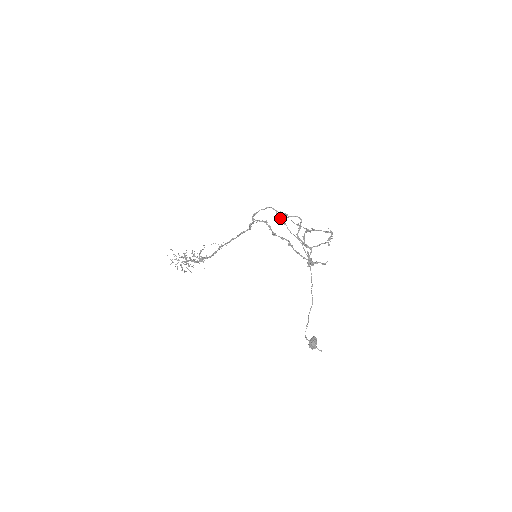
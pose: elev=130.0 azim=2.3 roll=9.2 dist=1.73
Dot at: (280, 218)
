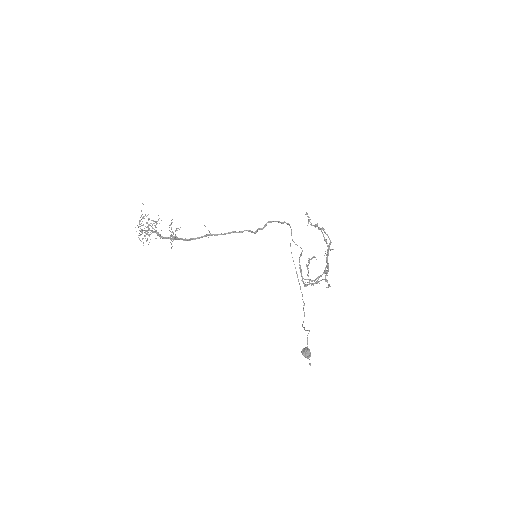
Dot at: occluded
